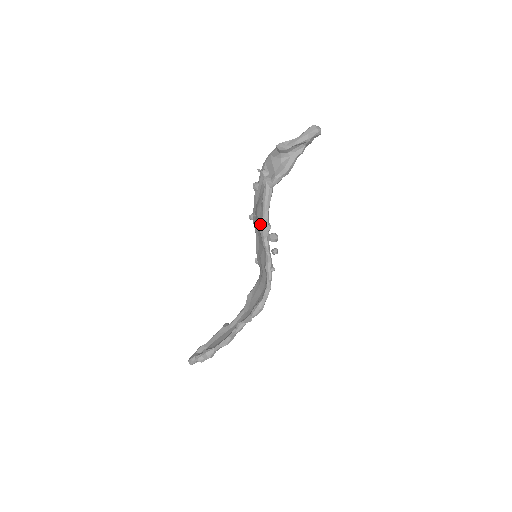
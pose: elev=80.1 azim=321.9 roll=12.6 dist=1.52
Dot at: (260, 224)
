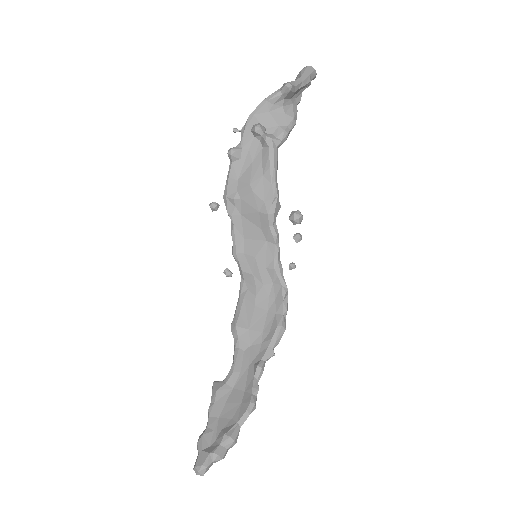
Dot at: (267, 203)
